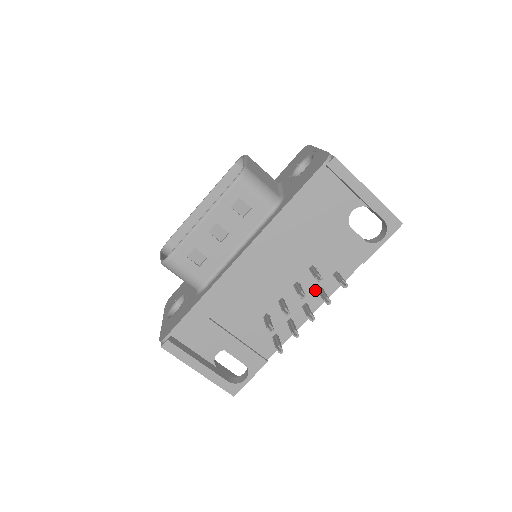
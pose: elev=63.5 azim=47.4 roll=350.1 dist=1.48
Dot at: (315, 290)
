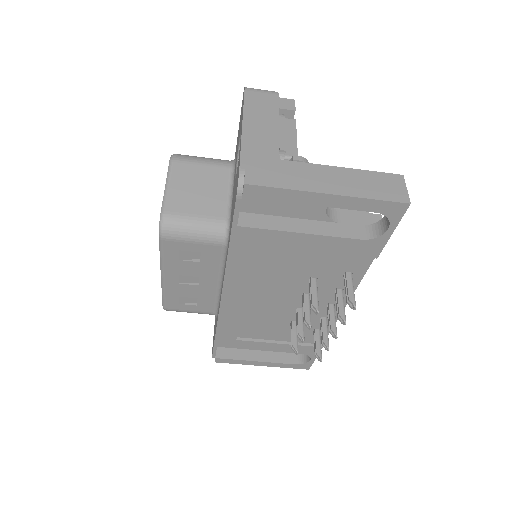
Dot at: (331, 292)
